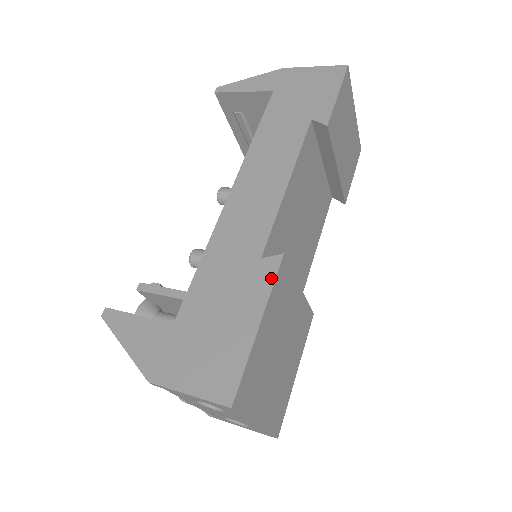
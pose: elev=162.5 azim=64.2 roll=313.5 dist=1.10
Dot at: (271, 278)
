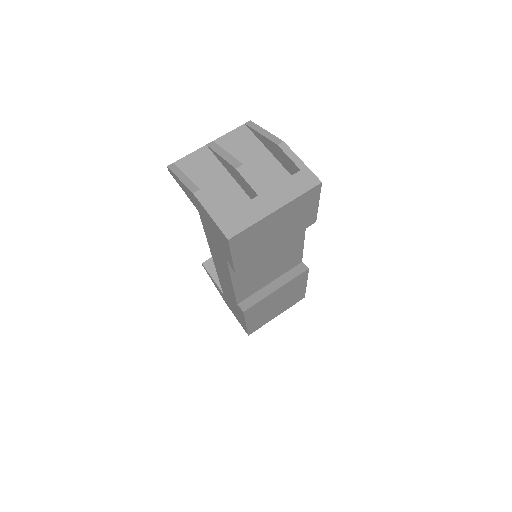
Dot at: (243, 315)
